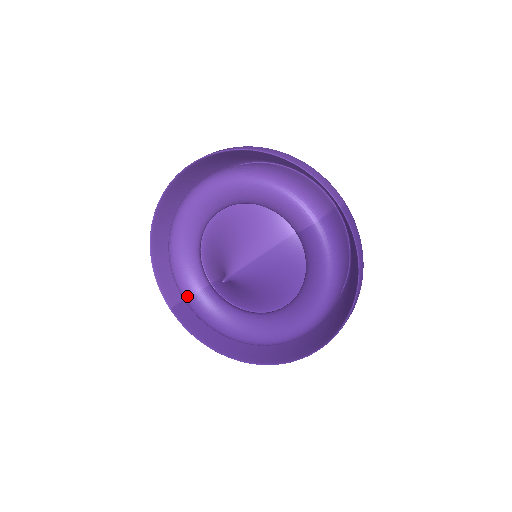
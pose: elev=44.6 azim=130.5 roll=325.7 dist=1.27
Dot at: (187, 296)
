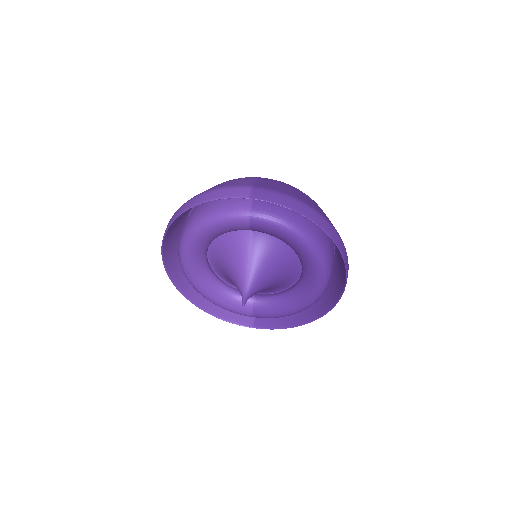
Dot at: (250, 315)
